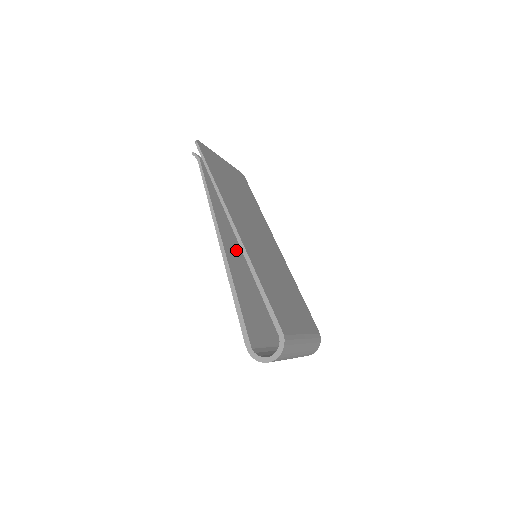
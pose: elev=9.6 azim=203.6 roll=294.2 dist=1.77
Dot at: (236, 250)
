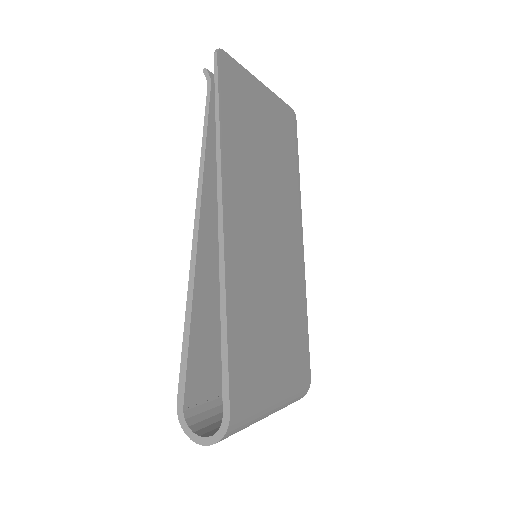
Dot at: occluded
